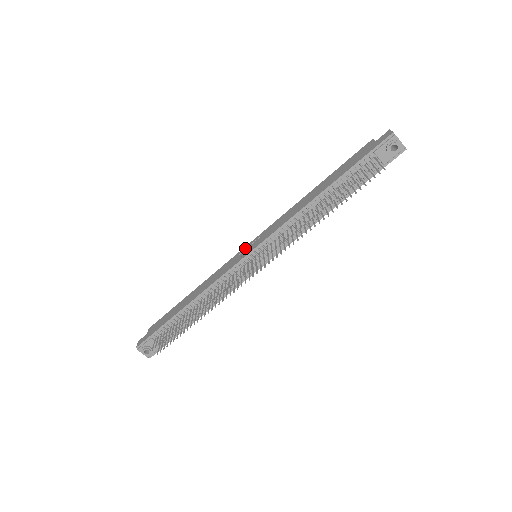
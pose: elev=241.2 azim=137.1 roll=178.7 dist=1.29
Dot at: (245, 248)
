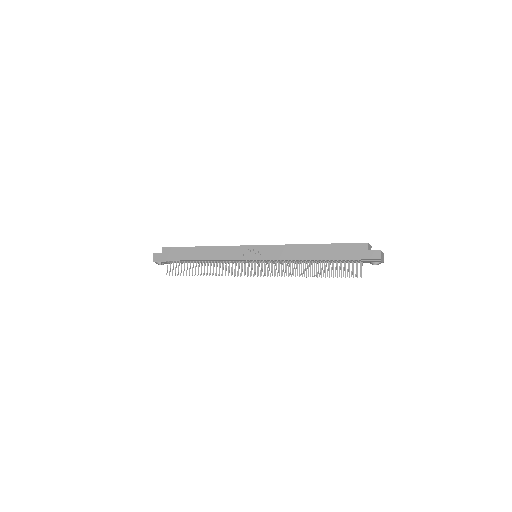
Dot at: (250, 248)
